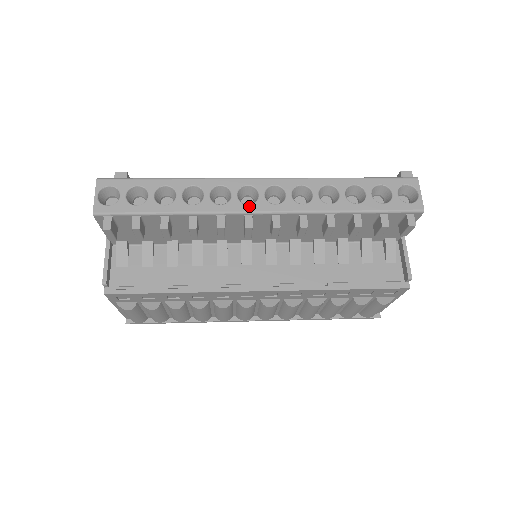
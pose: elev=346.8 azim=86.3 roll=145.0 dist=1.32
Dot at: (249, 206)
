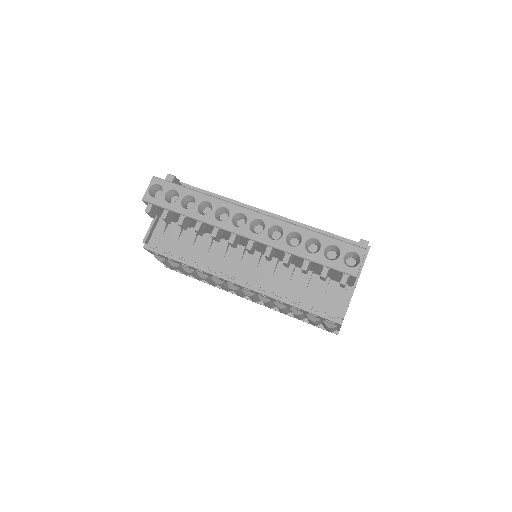
Dot at: (236, 228)
